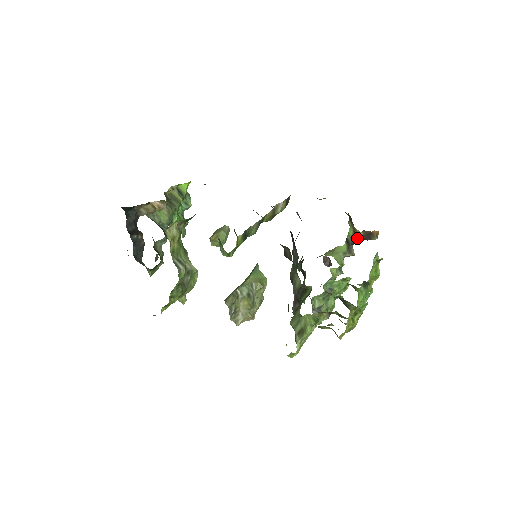
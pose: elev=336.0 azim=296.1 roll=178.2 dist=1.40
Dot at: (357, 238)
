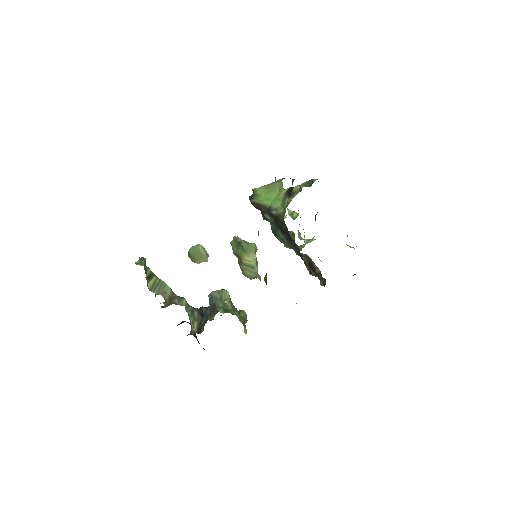
Dot at: occluded
